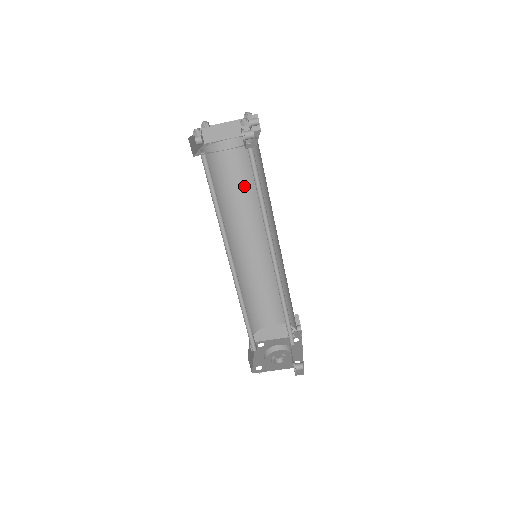
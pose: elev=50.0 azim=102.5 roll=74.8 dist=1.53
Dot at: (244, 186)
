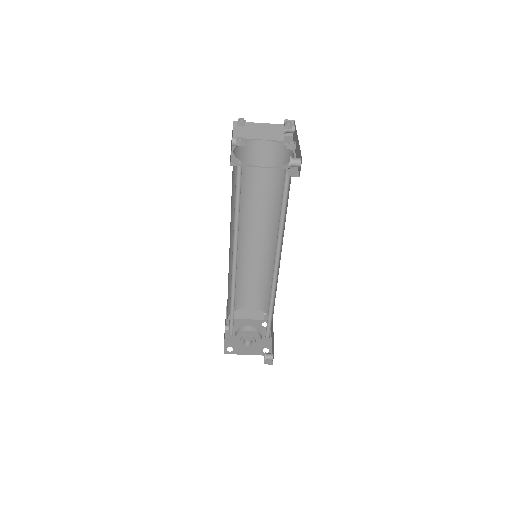
Dot at: (261, 187)
